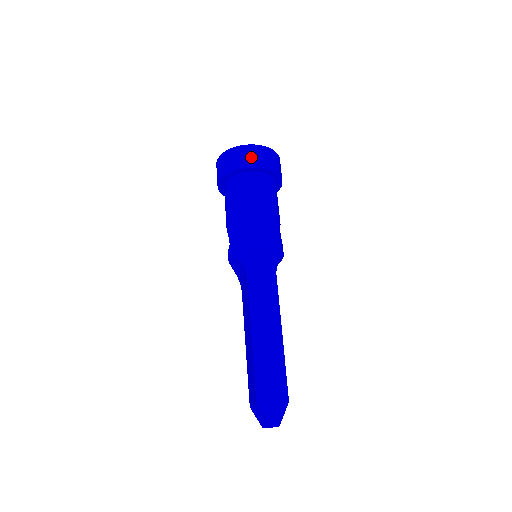
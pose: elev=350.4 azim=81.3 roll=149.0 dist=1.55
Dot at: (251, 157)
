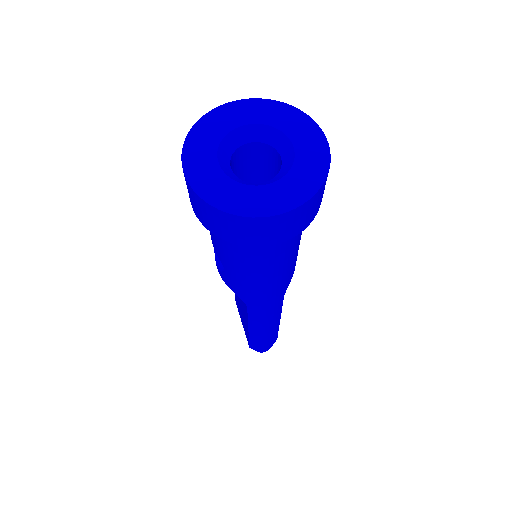
Dot at: (273, 233)
